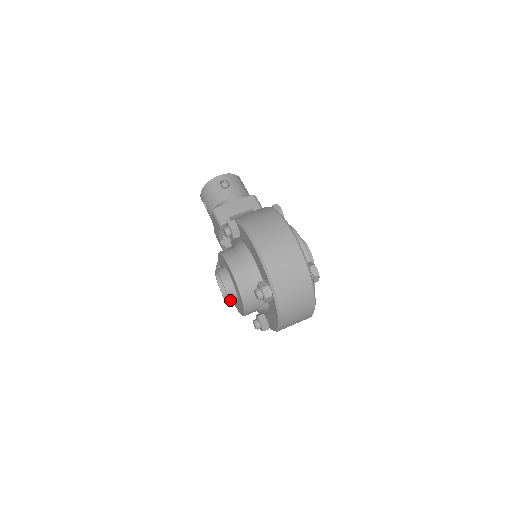
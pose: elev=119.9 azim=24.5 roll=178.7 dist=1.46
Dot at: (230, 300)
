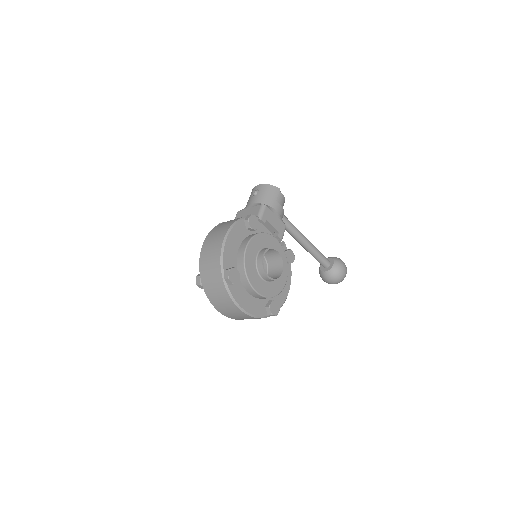
Dot at: occluded
